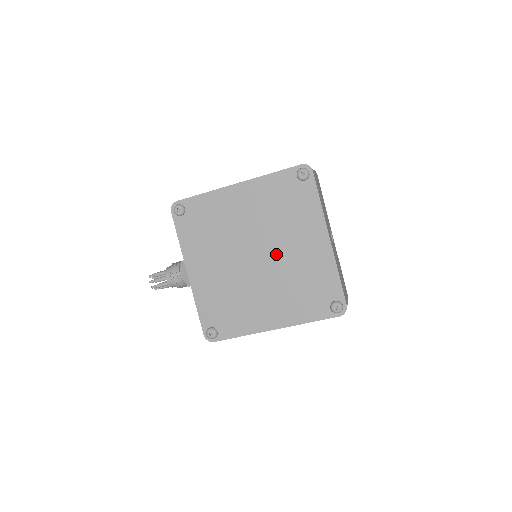
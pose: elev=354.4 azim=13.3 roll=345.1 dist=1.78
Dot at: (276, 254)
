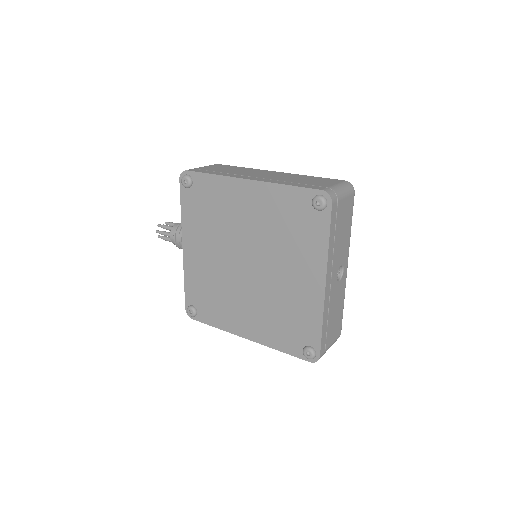
Dot at: (267, 272)
